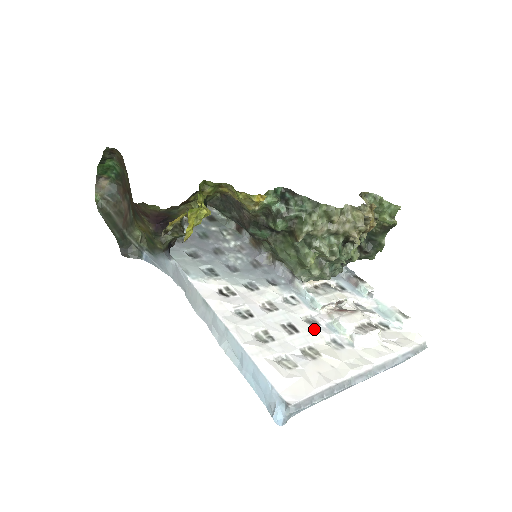
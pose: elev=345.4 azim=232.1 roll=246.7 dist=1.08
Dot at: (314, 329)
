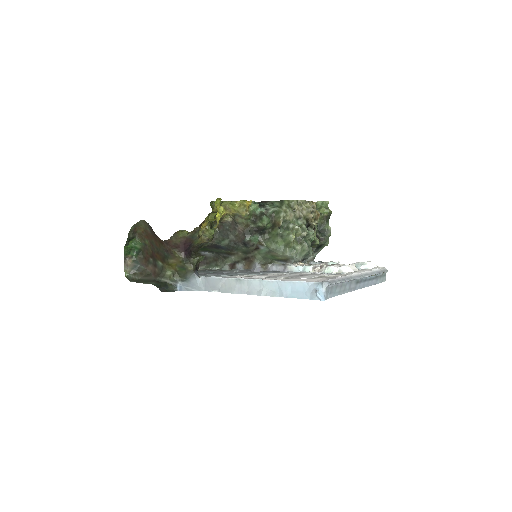
Dot at: (314, 274)
